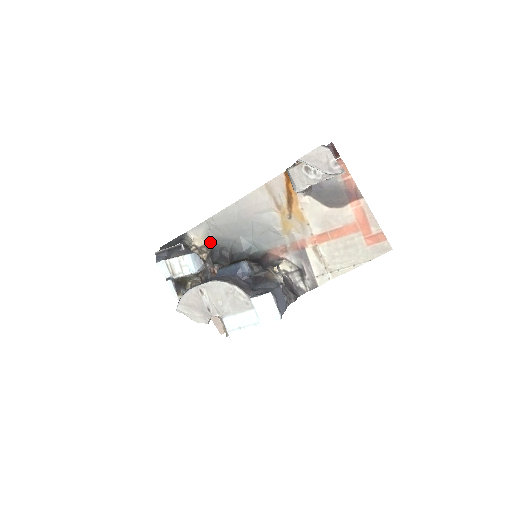
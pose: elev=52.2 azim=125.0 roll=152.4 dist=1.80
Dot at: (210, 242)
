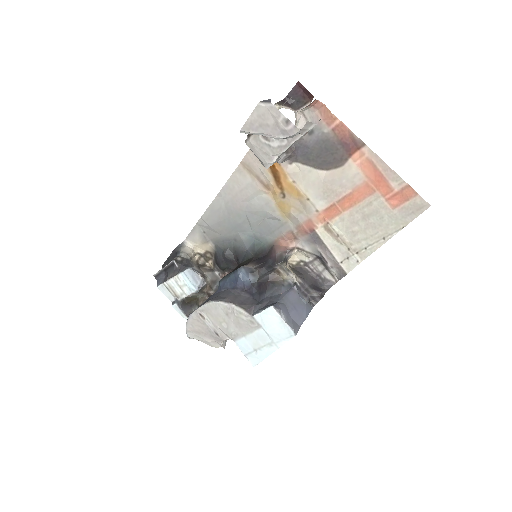
Dot at: (211, 246)
